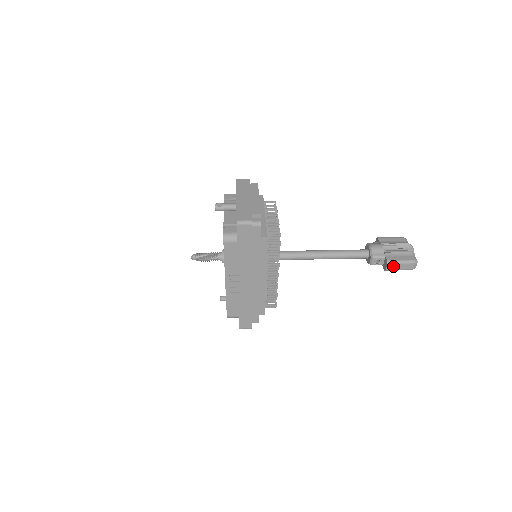
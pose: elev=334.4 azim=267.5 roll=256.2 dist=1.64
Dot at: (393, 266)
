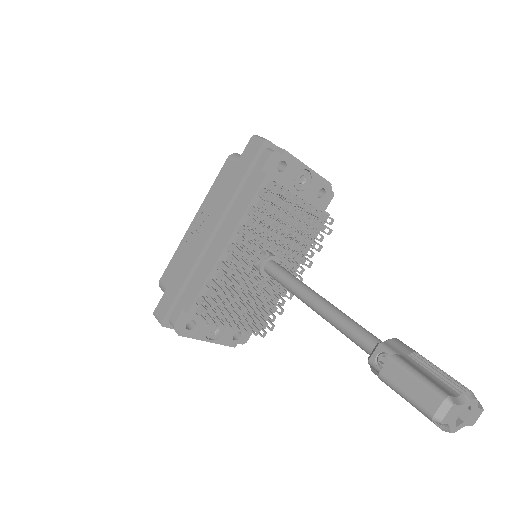
Dot at: (397, 373)
